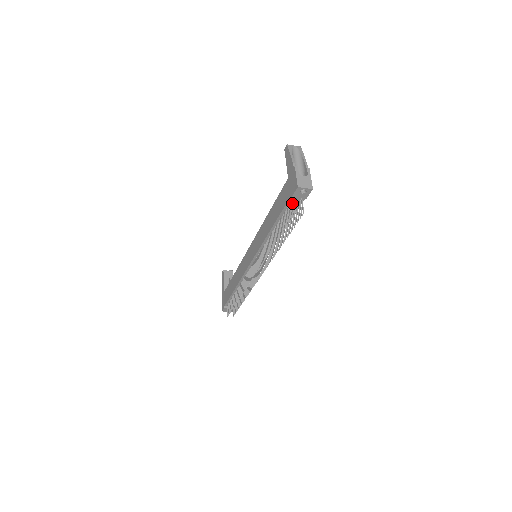
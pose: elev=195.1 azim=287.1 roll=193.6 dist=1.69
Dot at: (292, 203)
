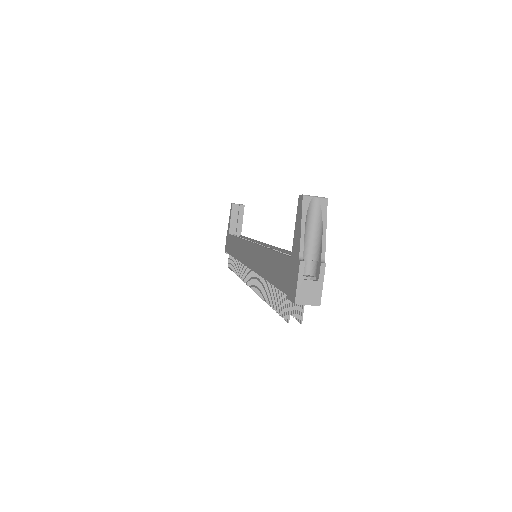
Dot at: (288, 300)
